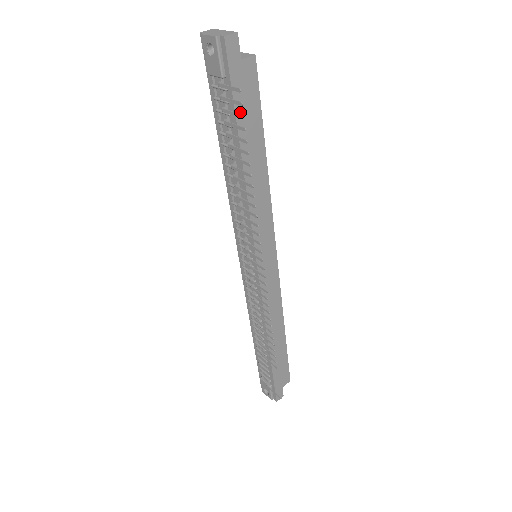
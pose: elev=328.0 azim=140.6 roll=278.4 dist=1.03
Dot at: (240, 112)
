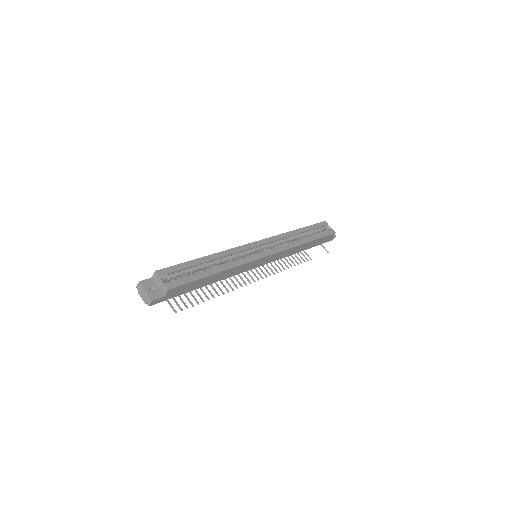
Dot at: (185, 292)
